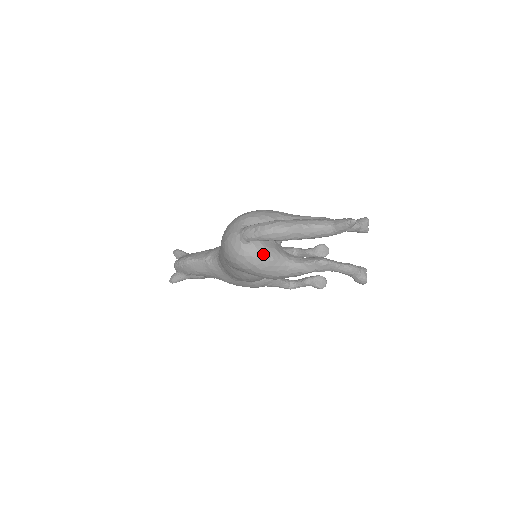
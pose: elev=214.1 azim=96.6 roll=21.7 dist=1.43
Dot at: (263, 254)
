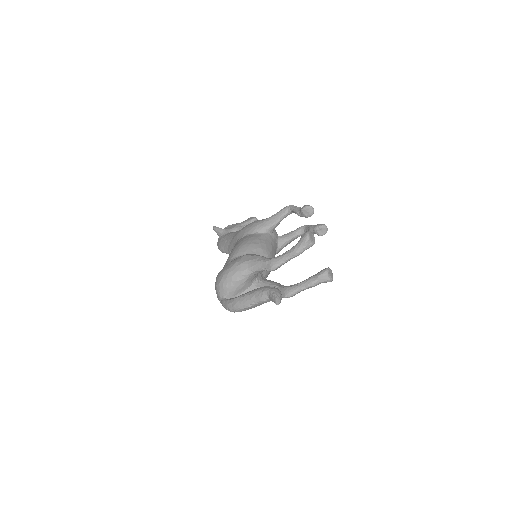
Dot at: occluded
